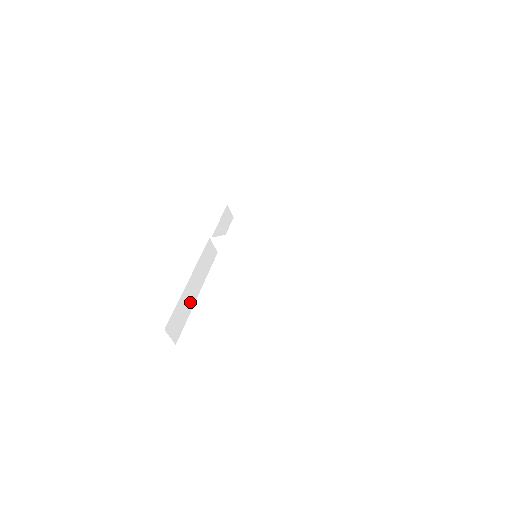
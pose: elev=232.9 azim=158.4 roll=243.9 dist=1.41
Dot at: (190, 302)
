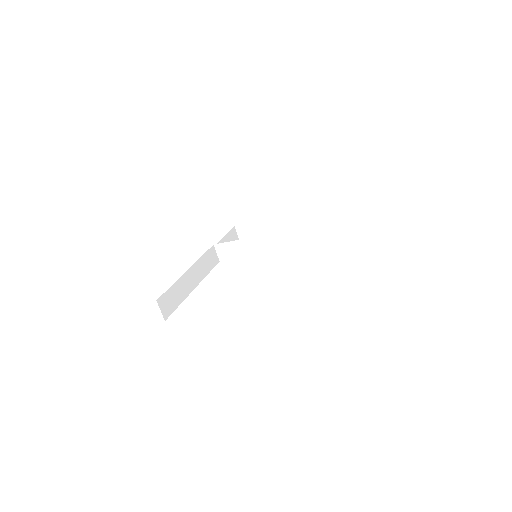
Dot at: (186, 290)
